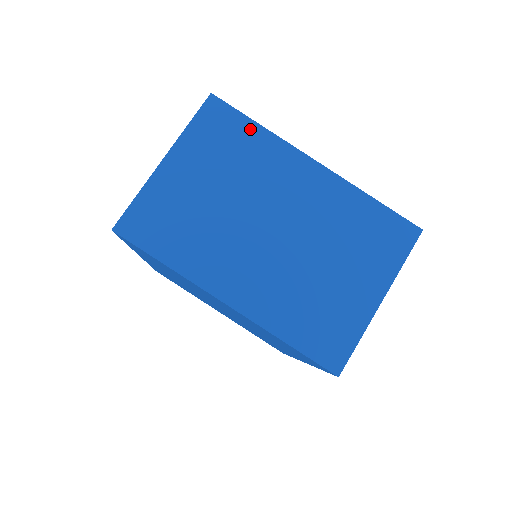
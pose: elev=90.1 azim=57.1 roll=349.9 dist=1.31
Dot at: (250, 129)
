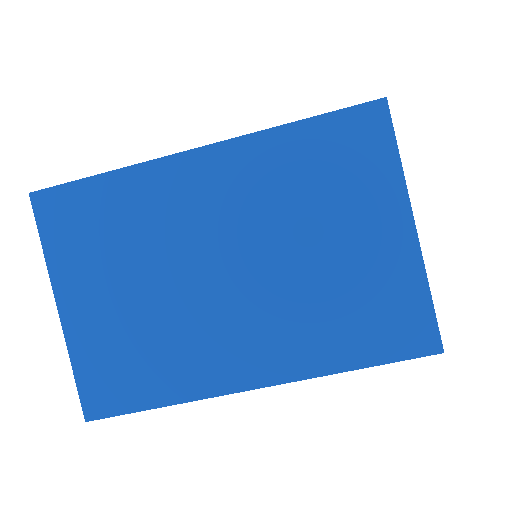
Dot at: (101, 188)
